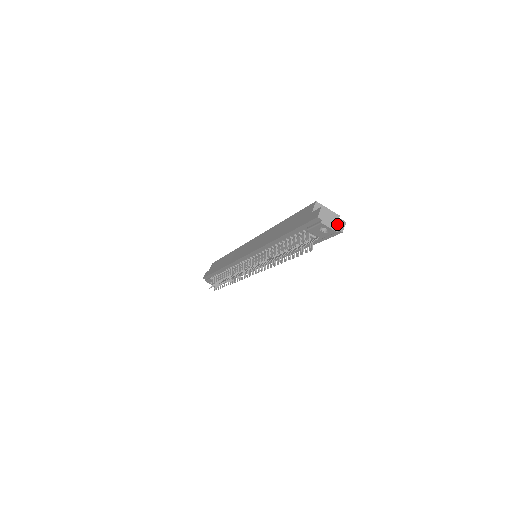
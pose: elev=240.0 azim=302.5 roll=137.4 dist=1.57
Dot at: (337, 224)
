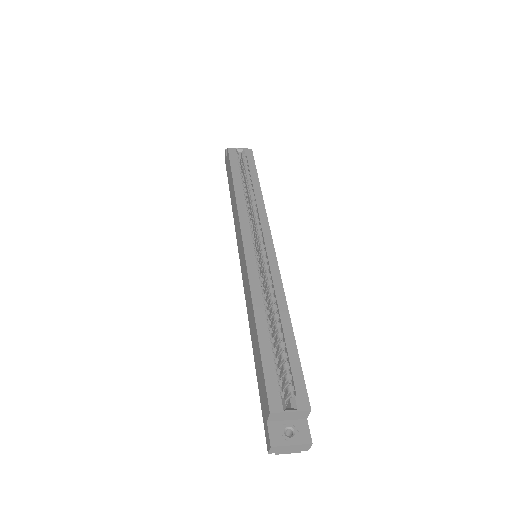
Dot at: (299, 449)
